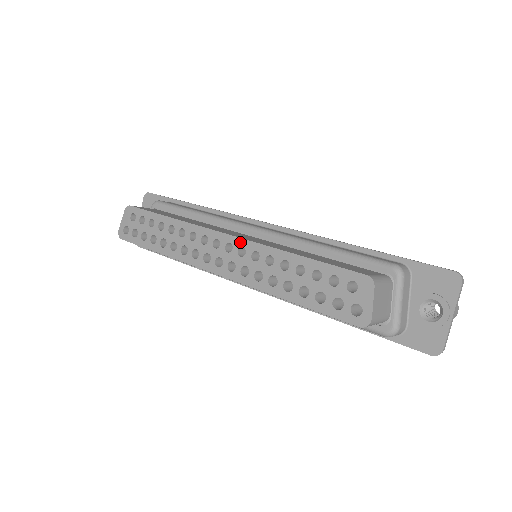
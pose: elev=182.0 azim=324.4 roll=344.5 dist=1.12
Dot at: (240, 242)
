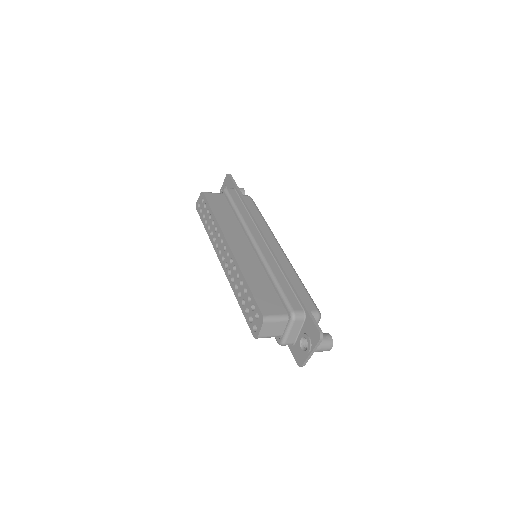
Dot at: (232, 256)
